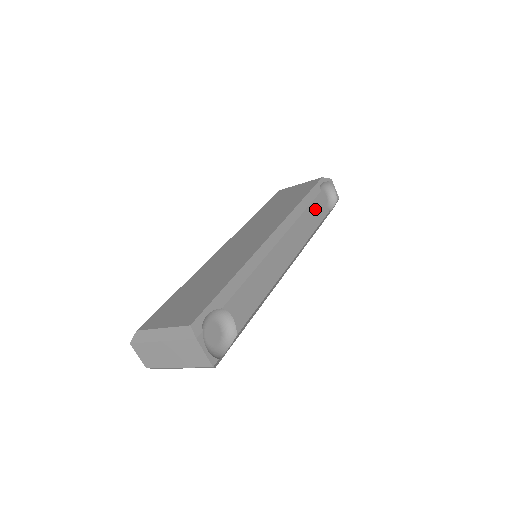
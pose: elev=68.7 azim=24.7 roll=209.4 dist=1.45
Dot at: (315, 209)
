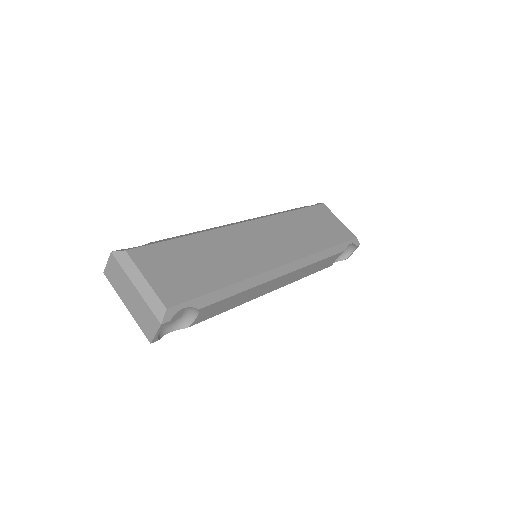
Dot at: (327, 261)
